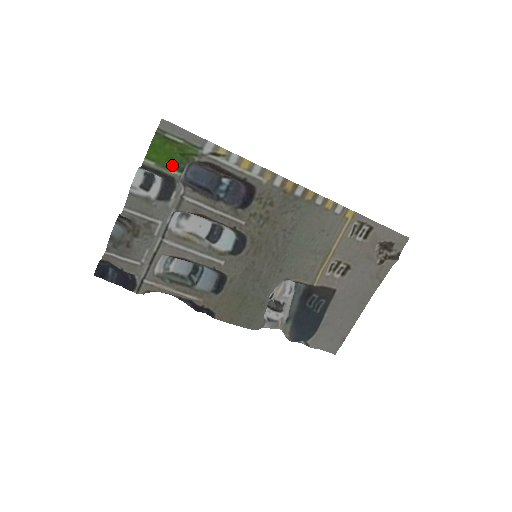
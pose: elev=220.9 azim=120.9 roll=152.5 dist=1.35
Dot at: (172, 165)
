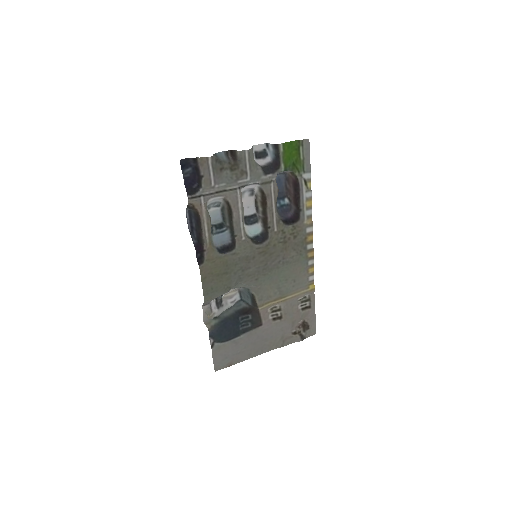
Dot at: (286, 162)
